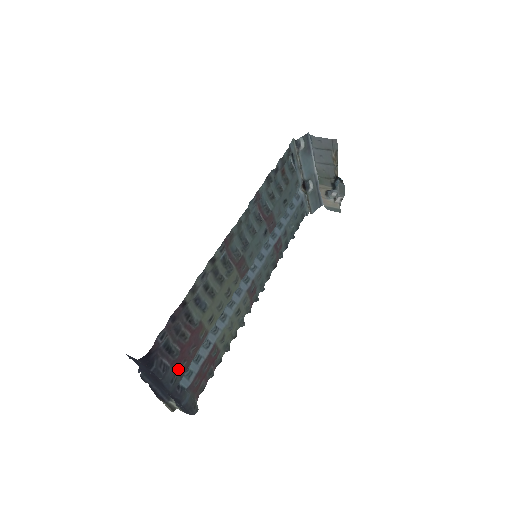
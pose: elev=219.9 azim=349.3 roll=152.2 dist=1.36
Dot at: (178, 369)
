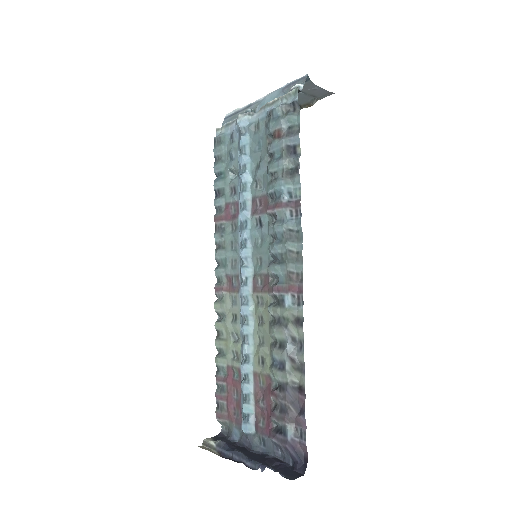
Dot at: (263, 430)
